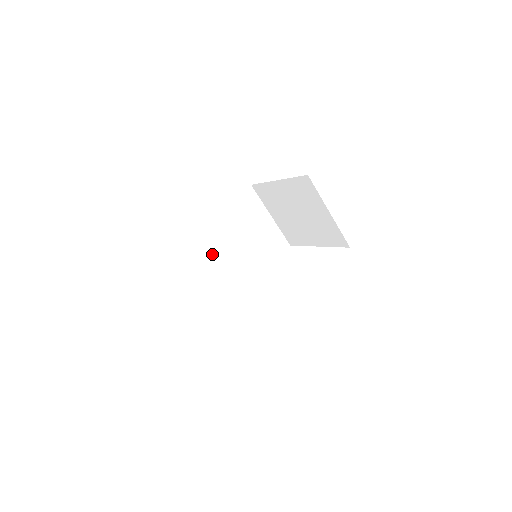
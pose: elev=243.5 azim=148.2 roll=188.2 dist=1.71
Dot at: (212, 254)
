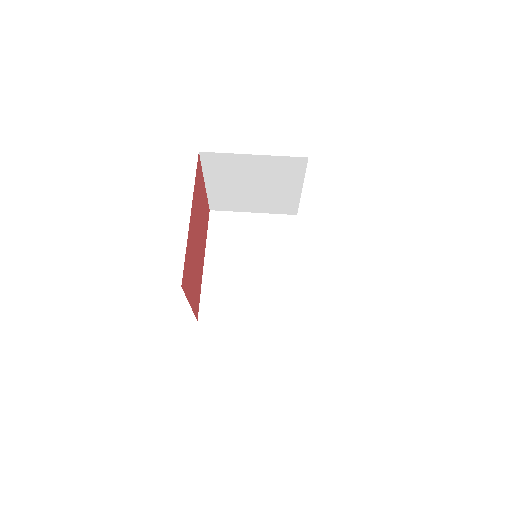
Dot at: (231, 293)
